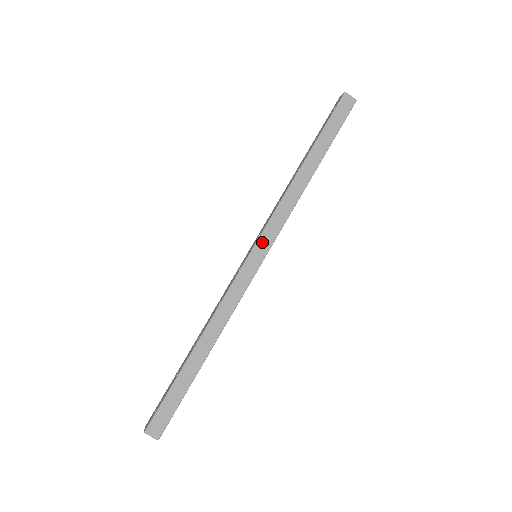
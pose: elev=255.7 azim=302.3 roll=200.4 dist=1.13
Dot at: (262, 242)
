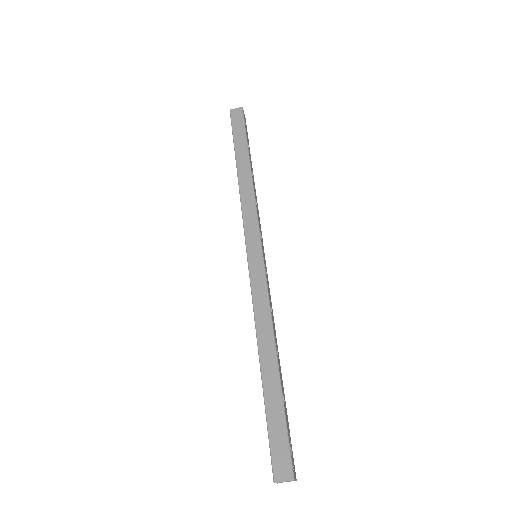
Dot at: (250, 241)
